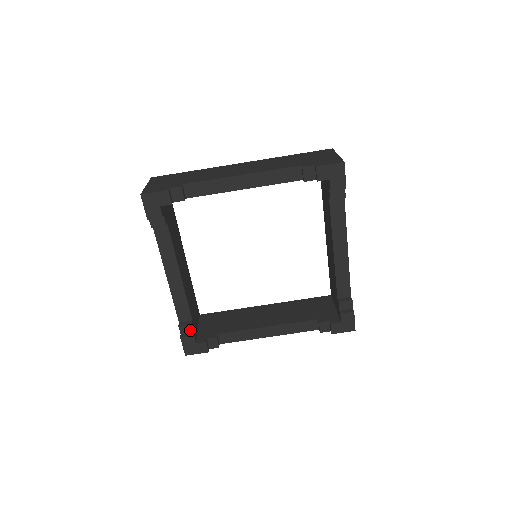
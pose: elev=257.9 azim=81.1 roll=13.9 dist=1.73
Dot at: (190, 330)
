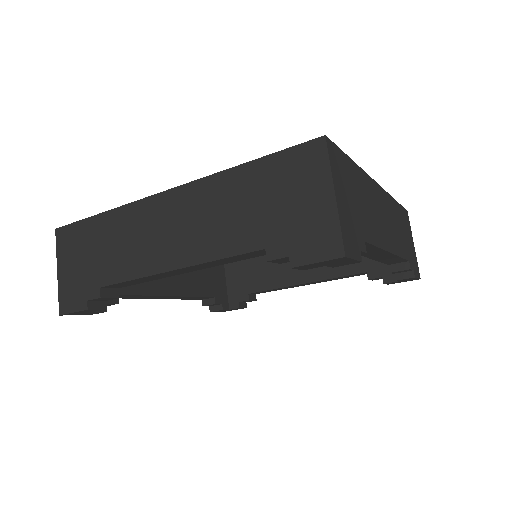
Dot at: (217, 304)
